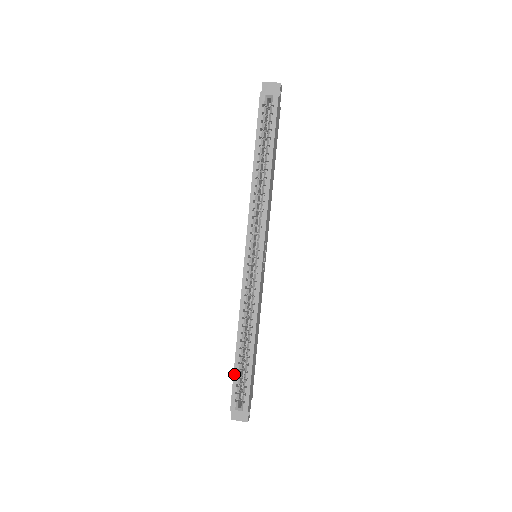
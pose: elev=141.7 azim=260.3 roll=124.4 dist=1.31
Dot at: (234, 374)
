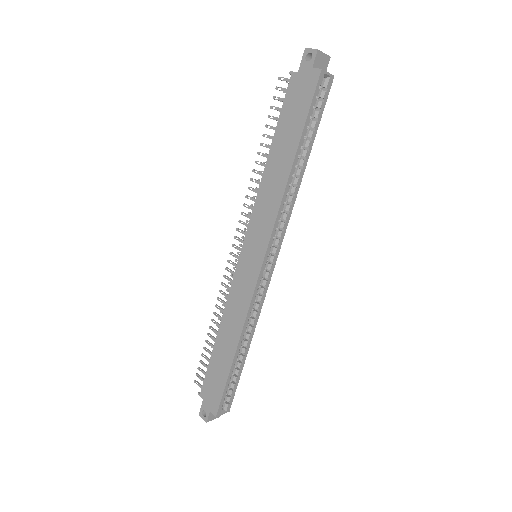
Dot at: (227, 383)
